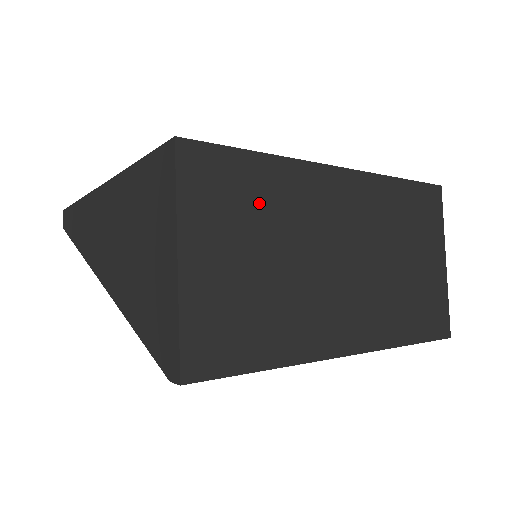
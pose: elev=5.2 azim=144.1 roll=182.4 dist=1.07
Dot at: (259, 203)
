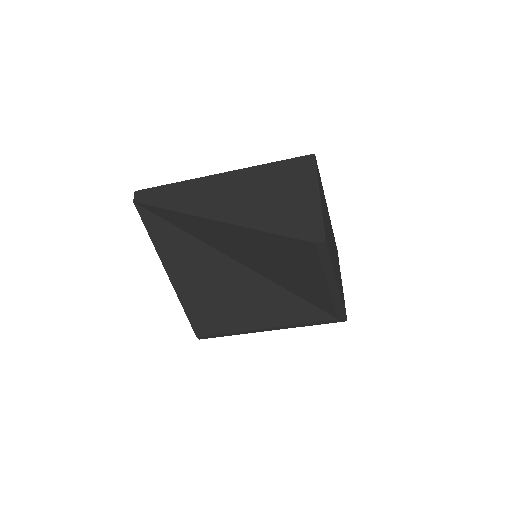
Dot at: (323, 199)
